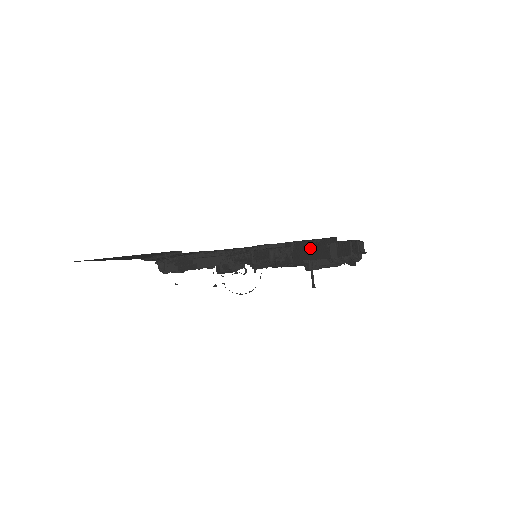
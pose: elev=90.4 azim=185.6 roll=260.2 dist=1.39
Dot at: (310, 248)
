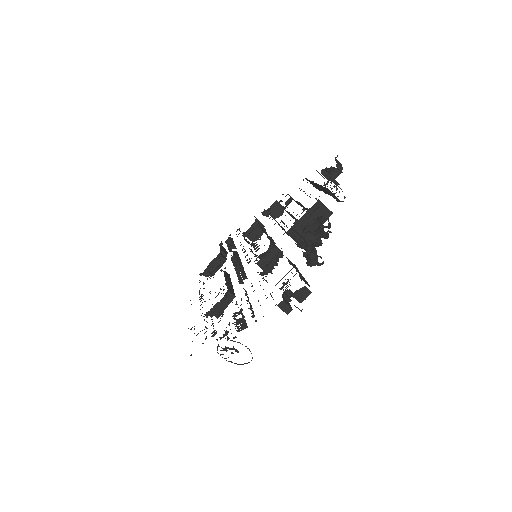
Dot at: occluded
